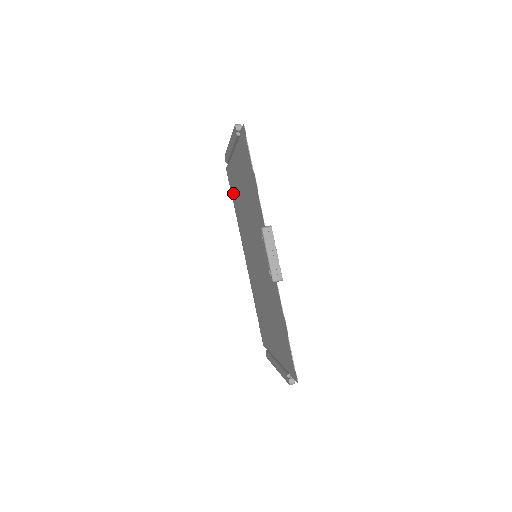
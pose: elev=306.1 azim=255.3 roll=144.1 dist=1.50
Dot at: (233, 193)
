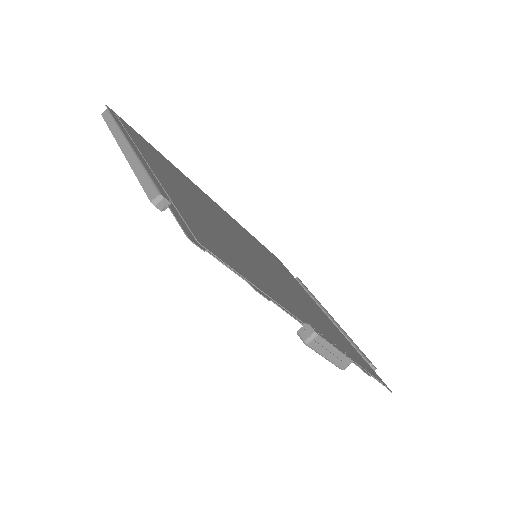
Dot at: occluded
